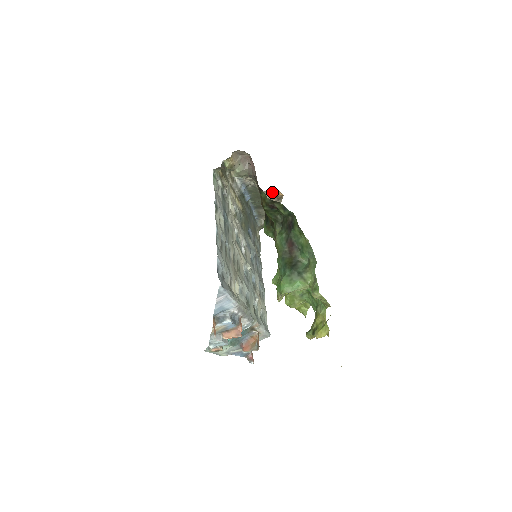
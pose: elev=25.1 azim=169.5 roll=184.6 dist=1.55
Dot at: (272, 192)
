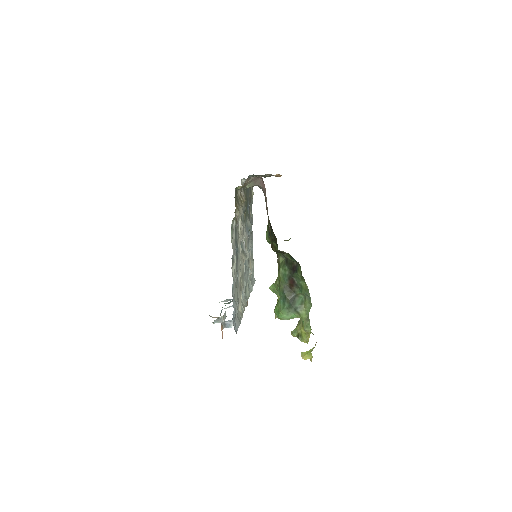
Dot at: (274, 175)
